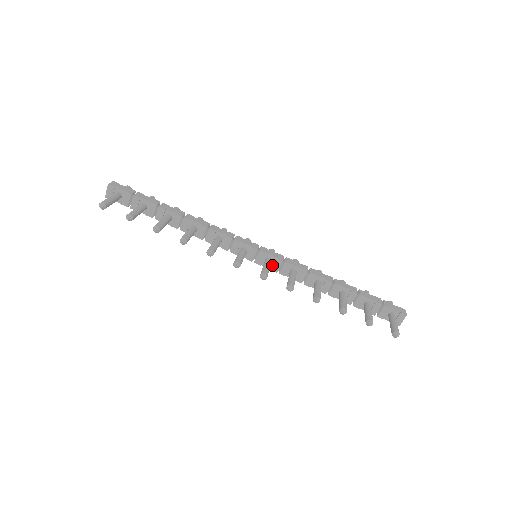
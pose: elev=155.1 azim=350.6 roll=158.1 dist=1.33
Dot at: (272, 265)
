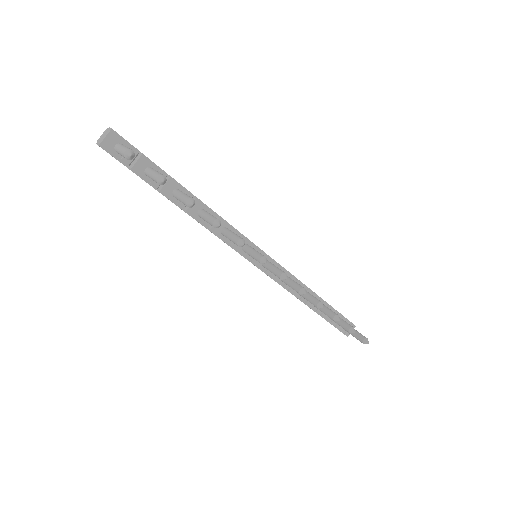
Dot at: occluded
